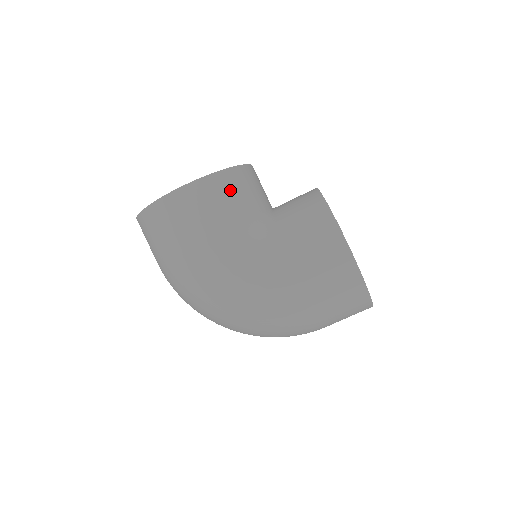
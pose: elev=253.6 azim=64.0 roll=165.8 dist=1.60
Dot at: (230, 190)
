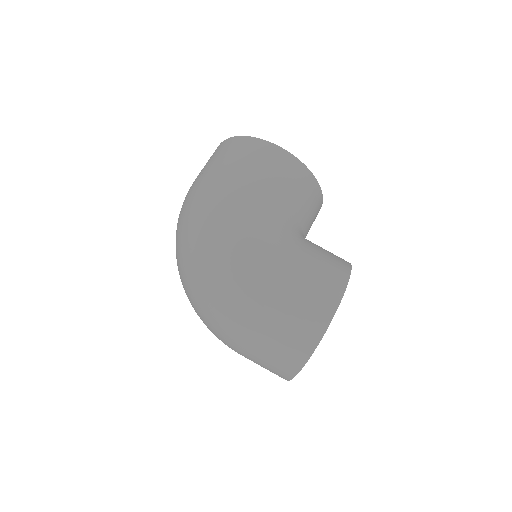
Dot at: (305, 189)
